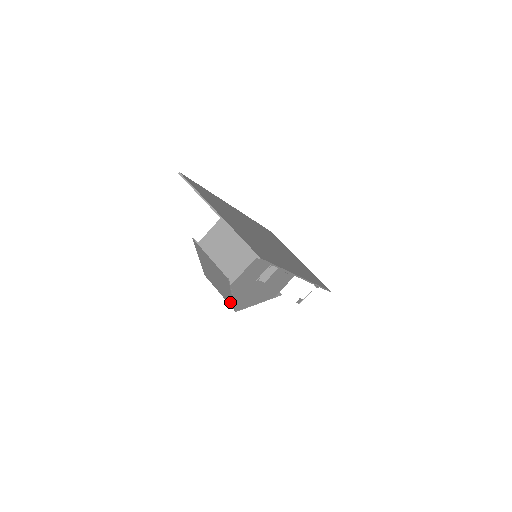
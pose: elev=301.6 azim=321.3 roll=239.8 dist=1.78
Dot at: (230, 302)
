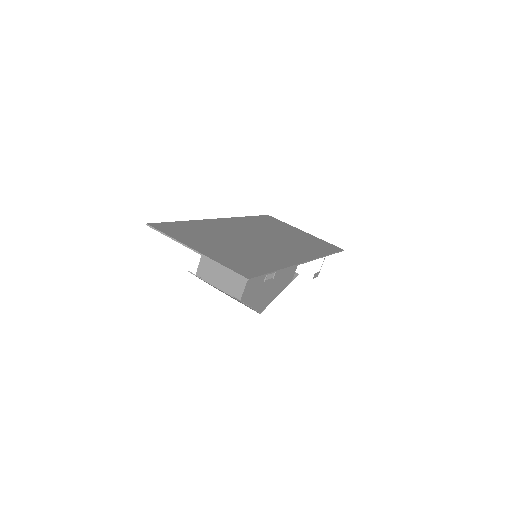
Dot at: occluded
